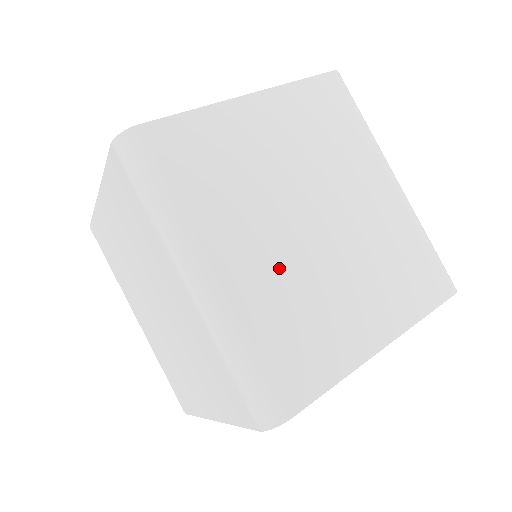
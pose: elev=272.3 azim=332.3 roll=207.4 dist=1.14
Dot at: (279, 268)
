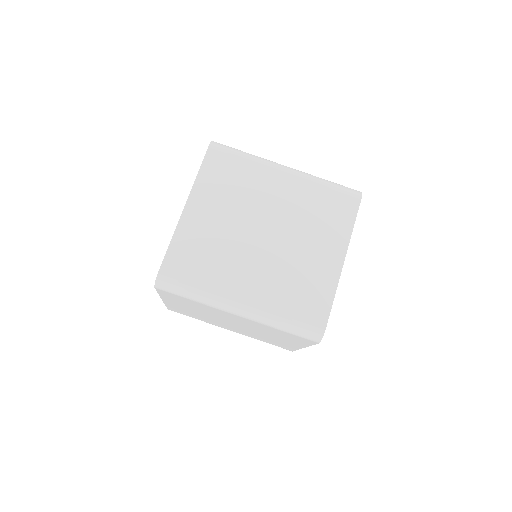
Dot at: (268, 272)
